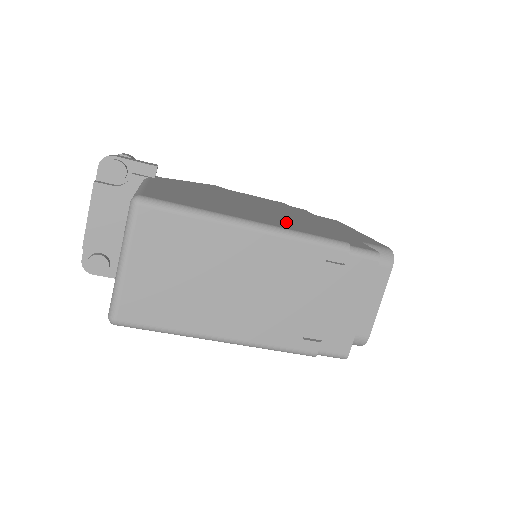
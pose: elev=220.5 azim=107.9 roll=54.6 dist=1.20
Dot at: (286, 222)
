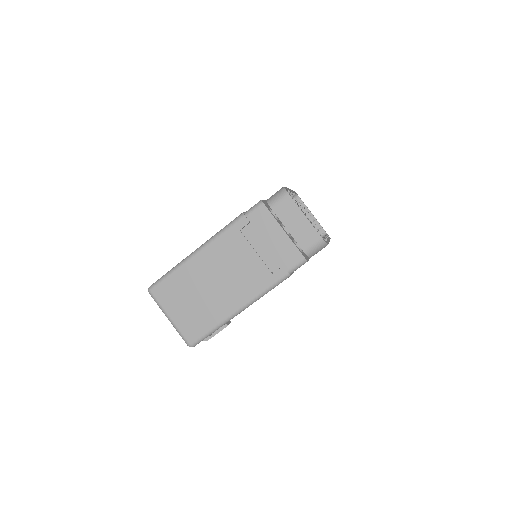
Dot at: occluded
